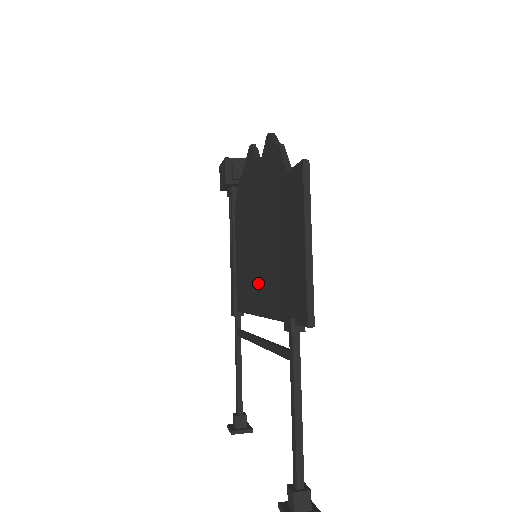
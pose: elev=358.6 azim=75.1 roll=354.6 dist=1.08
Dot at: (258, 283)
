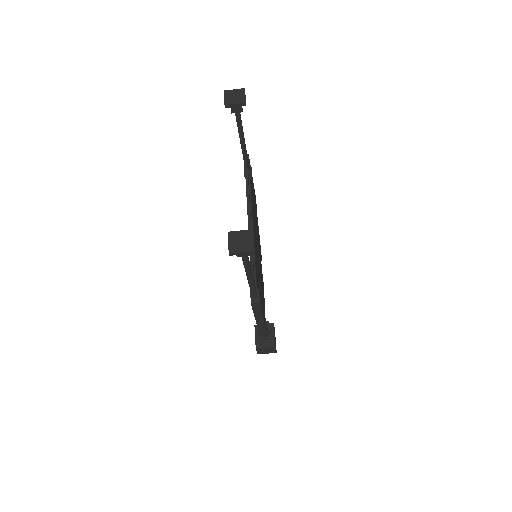
Dot at: occluded
